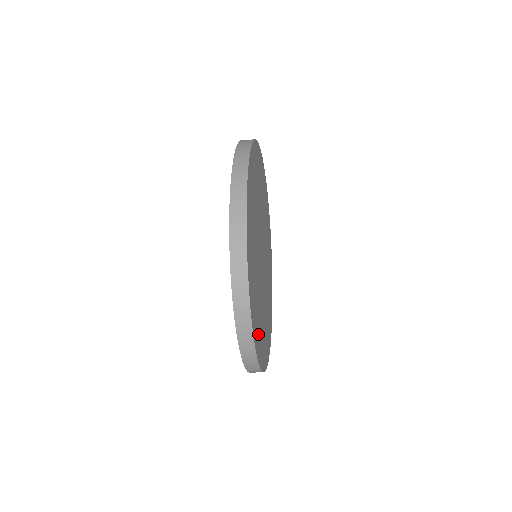
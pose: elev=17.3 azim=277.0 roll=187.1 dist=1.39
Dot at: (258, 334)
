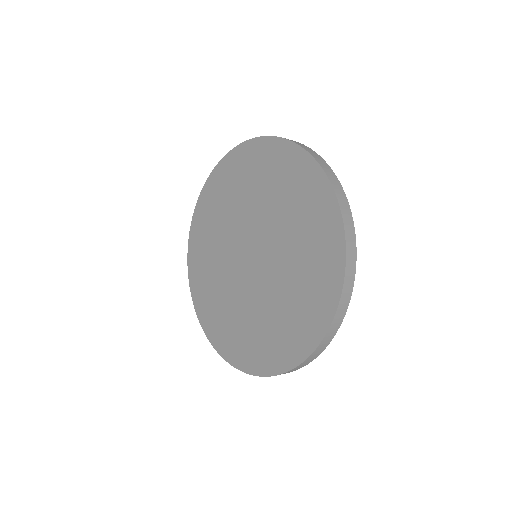
Dot at: occluded
